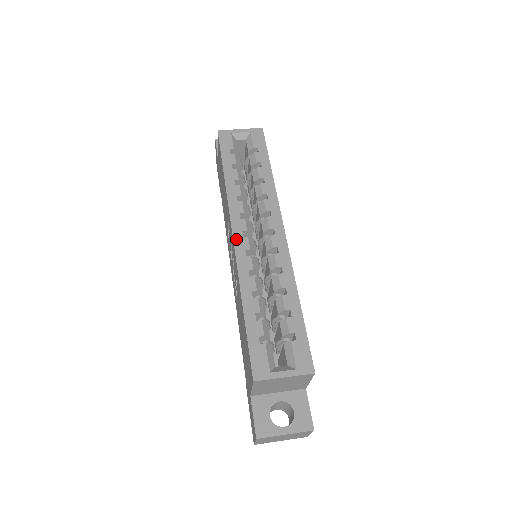
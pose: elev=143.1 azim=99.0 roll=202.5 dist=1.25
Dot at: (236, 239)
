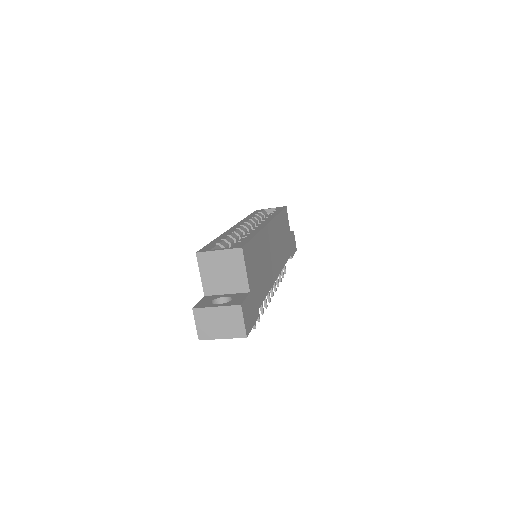
Dot at: (234, 227)
